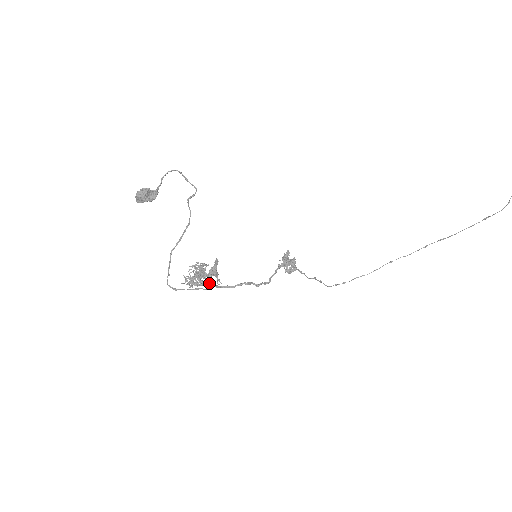
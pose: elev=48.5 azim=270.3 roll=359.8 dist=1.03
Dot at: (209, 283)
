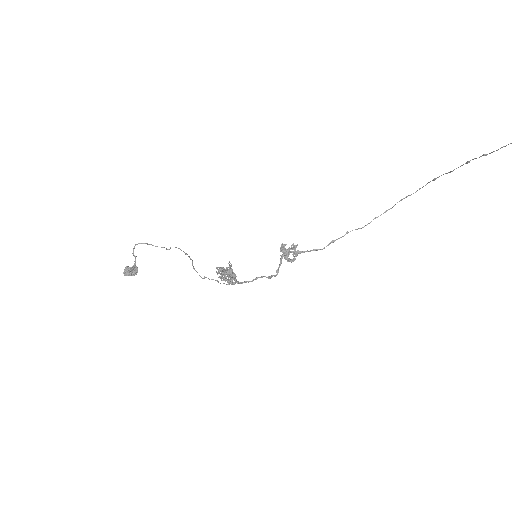
Dot at: (231, 283)
